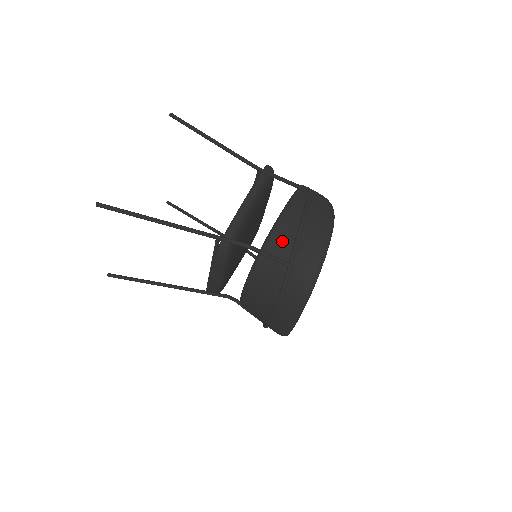
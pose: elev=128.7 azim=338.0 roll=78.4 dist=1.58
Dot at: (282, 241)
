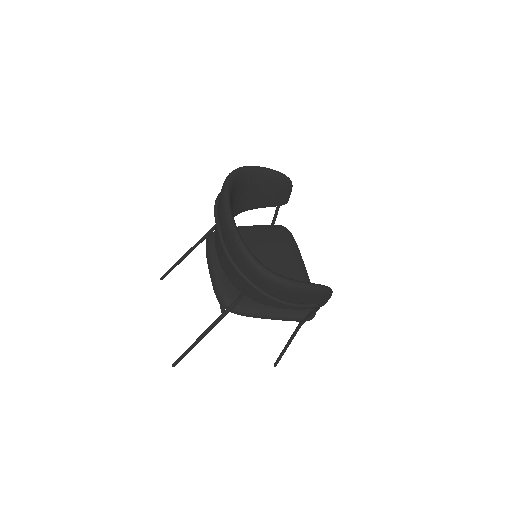
Dot at: occluded
